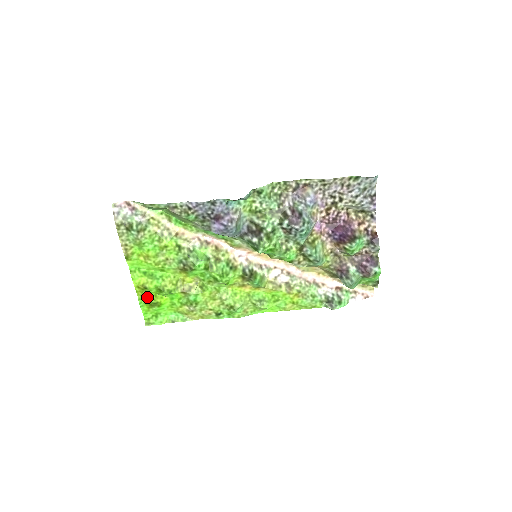
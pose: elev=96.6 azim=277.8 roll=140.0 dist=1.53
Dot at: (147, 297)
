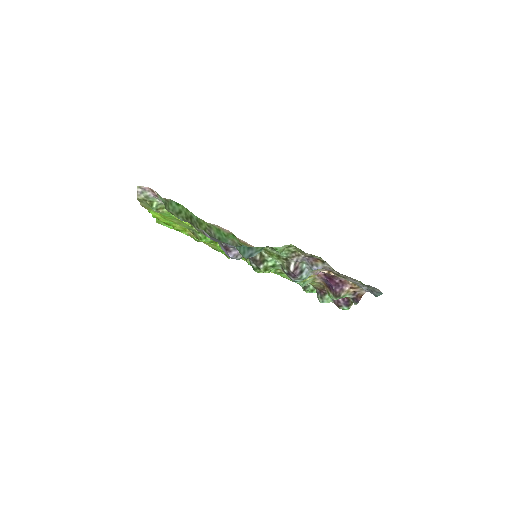
Dot at: occluded
